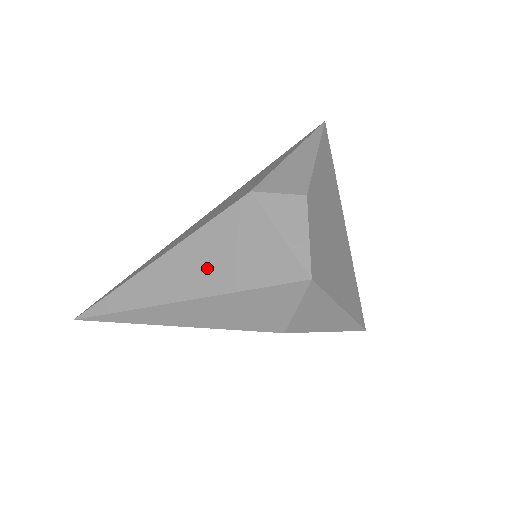
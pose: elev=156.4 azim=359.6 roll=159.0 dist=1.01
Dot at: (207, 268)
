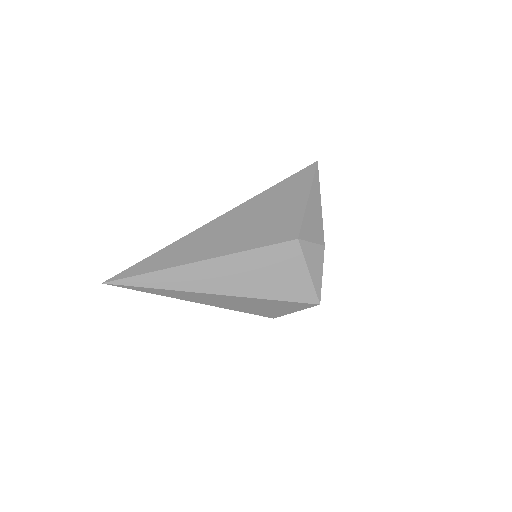
Dot at: (249, 278)
